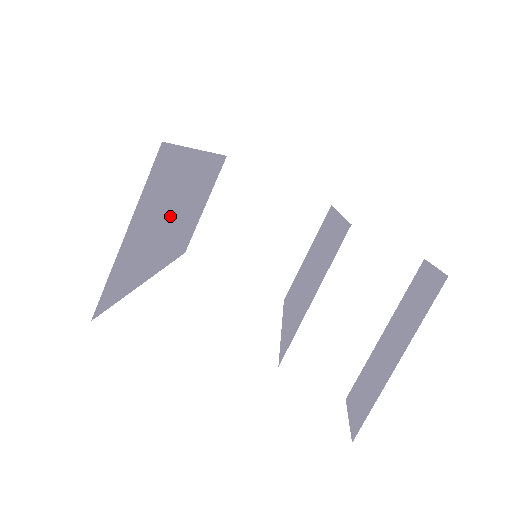
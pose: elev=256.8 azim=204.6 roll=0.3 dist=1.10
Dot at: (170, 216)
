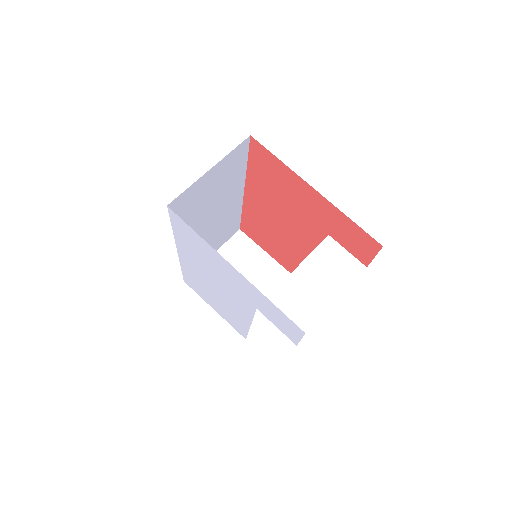
Dot at: (213, 210)
